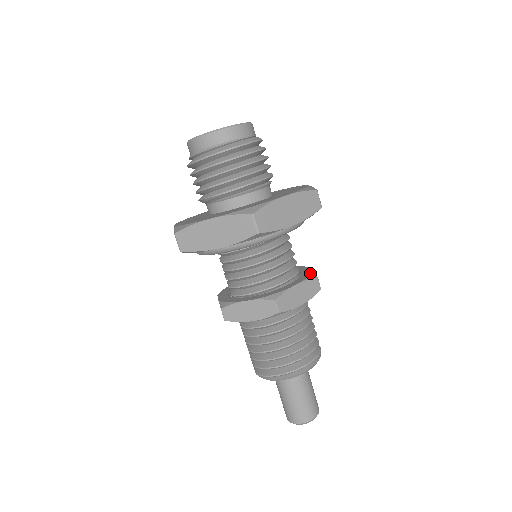
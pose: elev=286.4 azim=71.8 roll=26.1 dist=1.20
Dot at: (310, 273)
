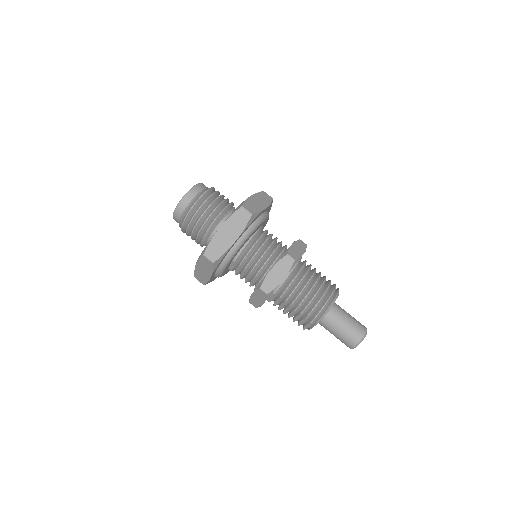
Dot at: occluded
